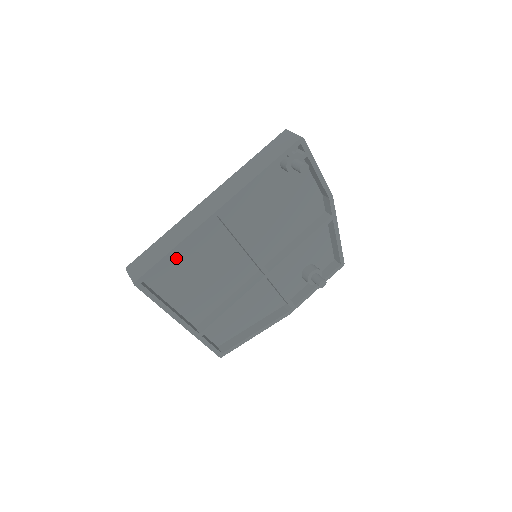
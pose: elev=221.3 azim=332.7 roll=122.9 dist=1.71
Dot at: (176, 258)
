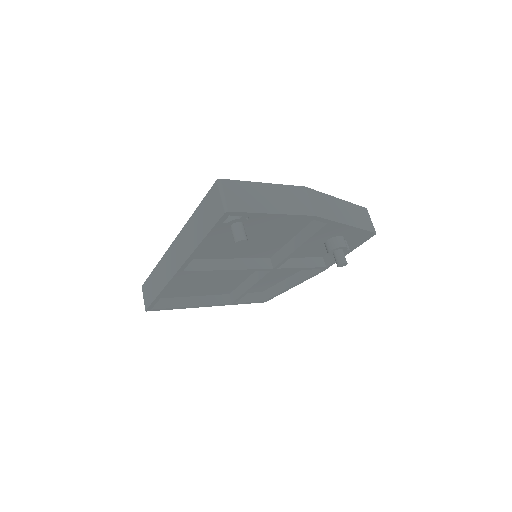
Dot at: (172, 284)
